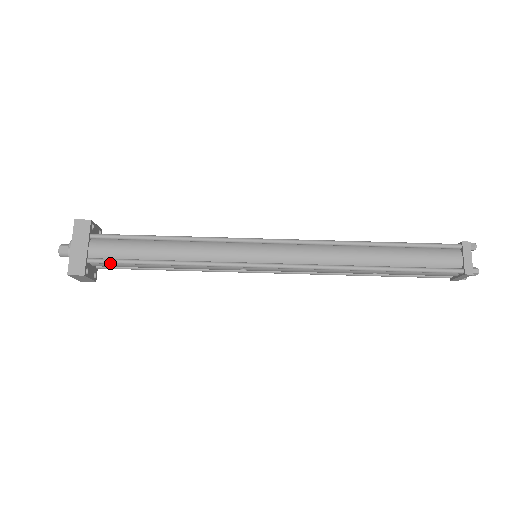
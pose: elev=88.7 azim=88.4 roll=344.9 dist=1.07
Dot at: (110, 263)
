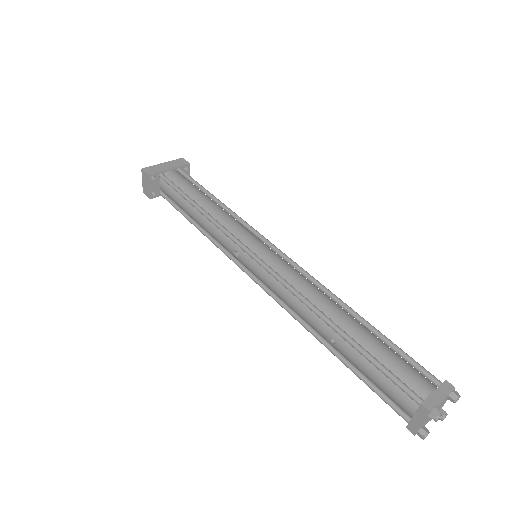
Dot at: (169, 183)
